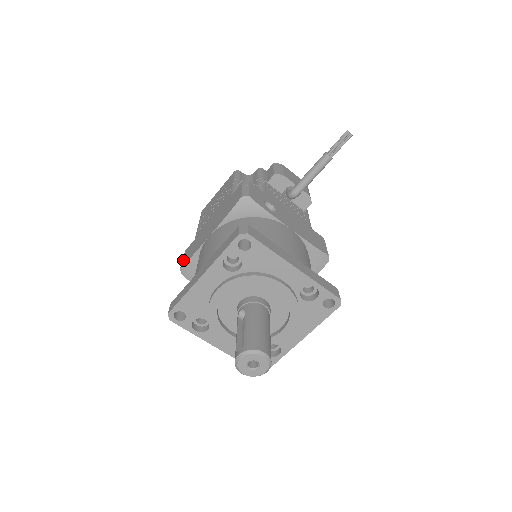
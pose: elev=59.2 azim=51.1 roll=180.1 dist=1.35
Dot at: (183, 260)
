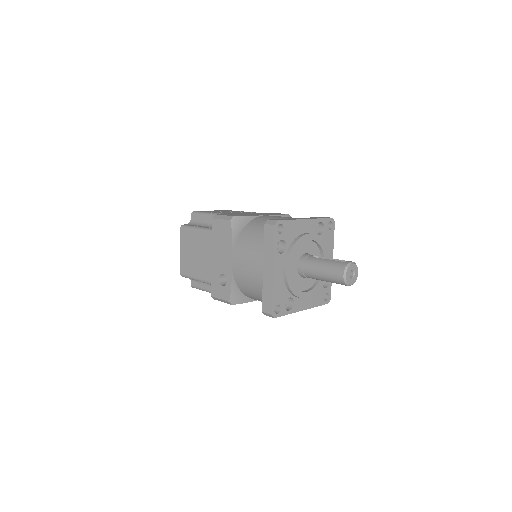
Dot at: (229, 215)
